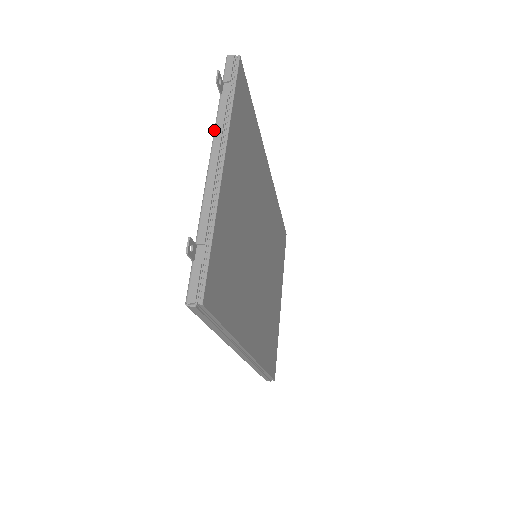
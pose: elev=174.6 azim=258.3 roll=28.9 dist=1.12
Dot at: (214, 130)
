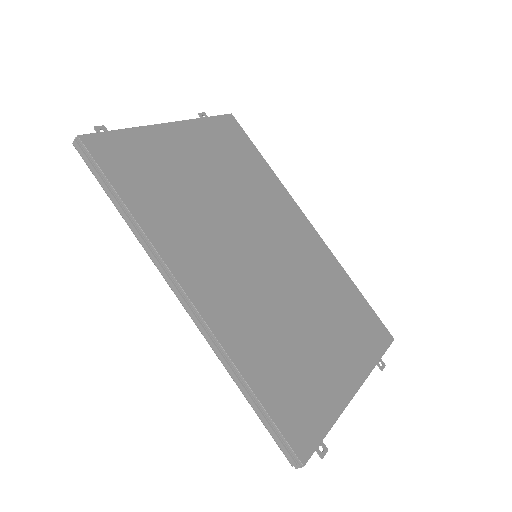
Dot at: occluded
